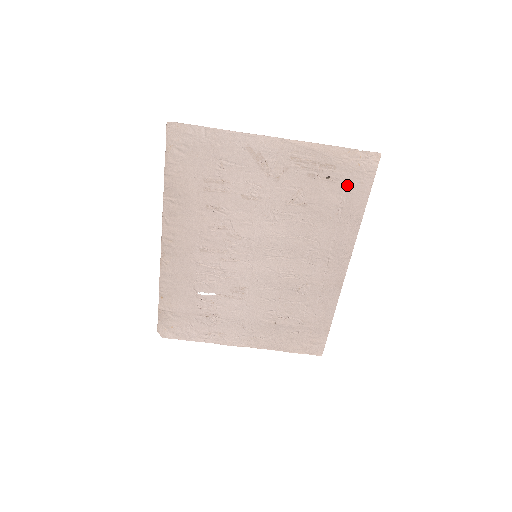
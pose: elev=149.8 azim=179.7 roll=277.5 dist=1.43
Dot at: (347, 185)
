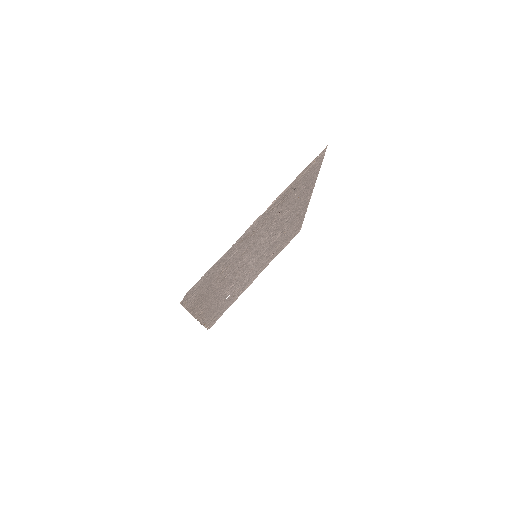
Dot at: (307, 178)
